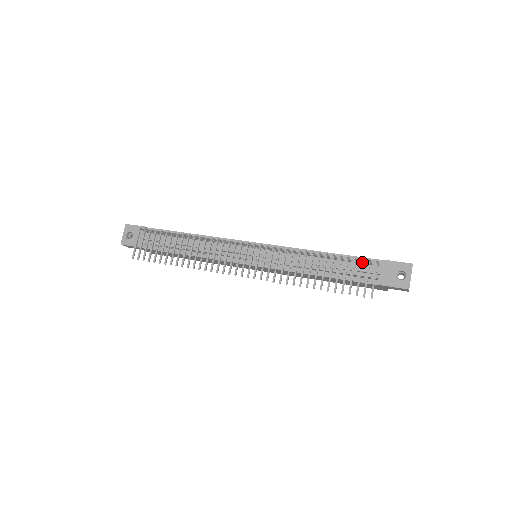
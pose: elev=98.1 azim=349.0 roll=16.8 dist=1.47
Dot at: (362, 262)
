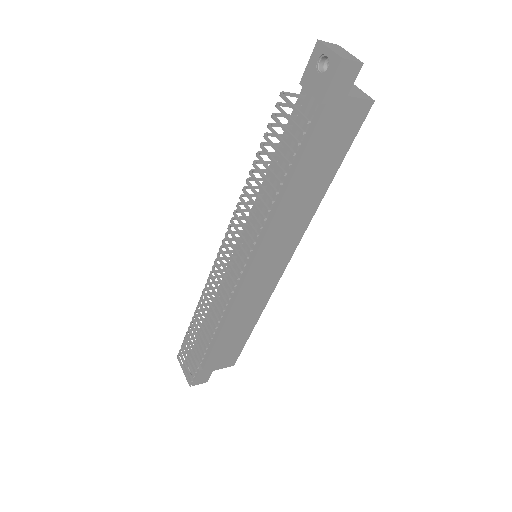
Dot at: (271, 116)
